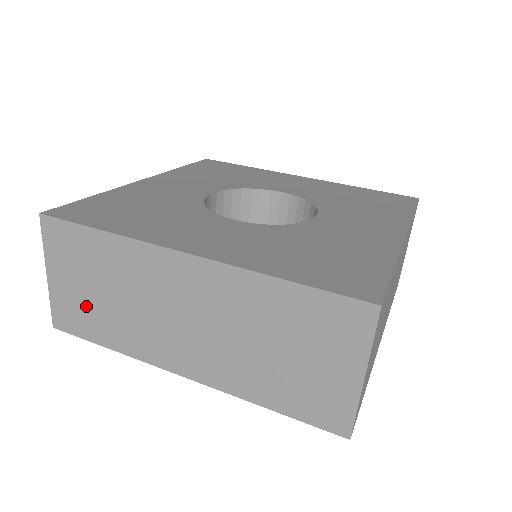
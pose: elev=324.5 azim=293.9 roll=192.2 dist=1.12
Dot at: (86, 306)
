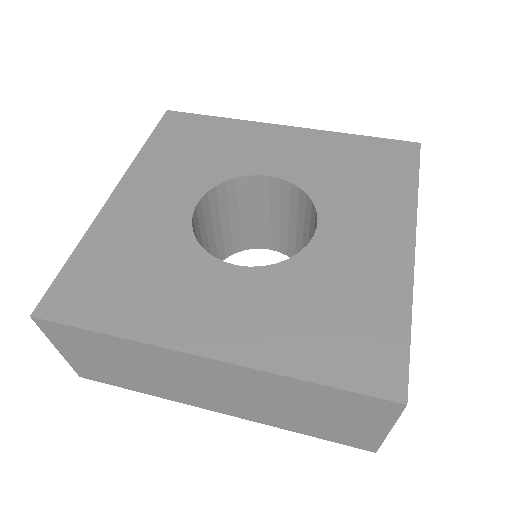
Dot at: (109, 371)
